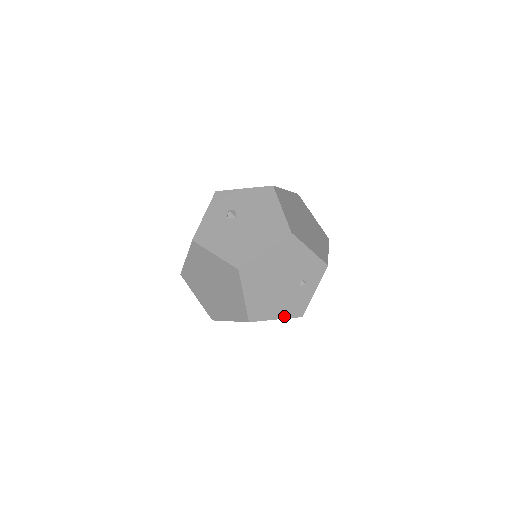
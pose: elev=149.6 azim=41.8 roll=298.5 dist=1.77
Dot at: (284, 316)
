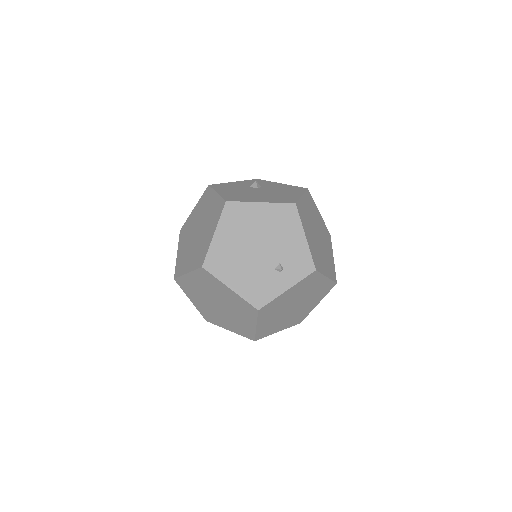
Dot at: (240, 292)
